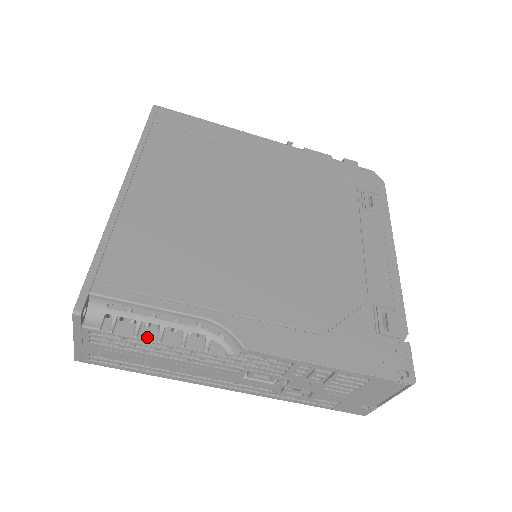
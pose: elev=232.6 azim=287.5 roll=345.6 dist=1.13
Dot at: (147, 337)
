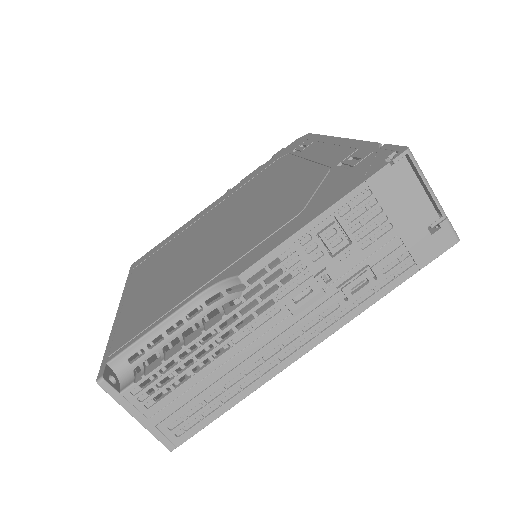
Dot at: (173, 353)
